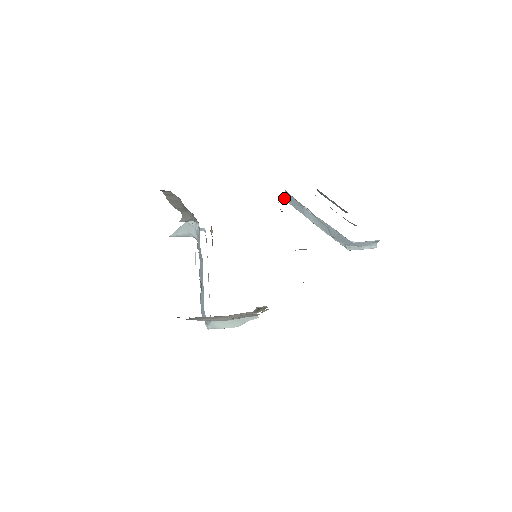
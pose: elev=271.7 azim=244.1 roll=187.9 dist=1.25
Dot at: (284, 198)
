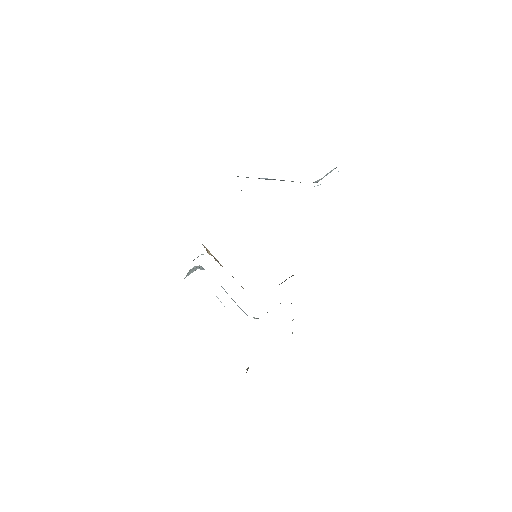
Dot at: occluded
